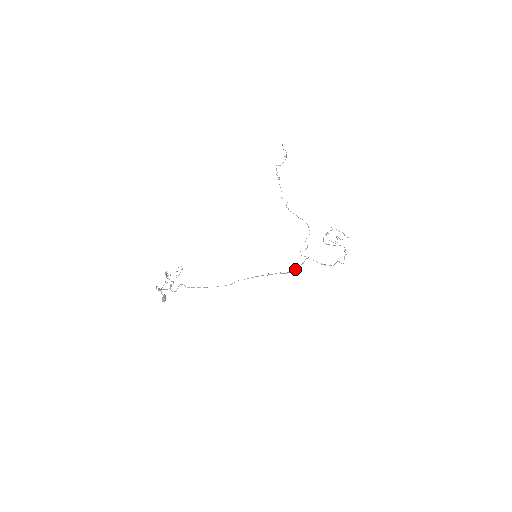
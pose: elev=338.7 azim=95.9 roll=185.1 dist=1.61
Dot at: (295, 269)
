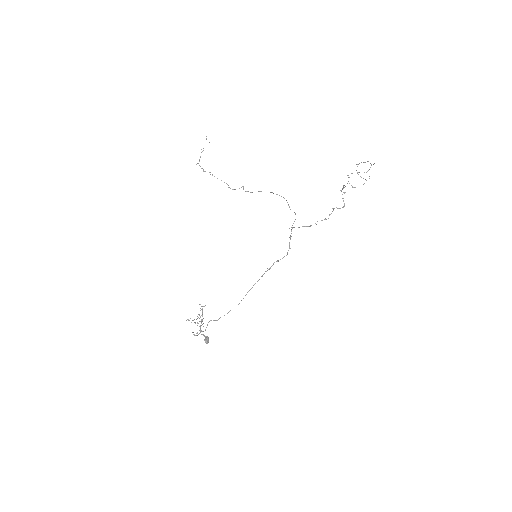
Dot at: (289, 248)
